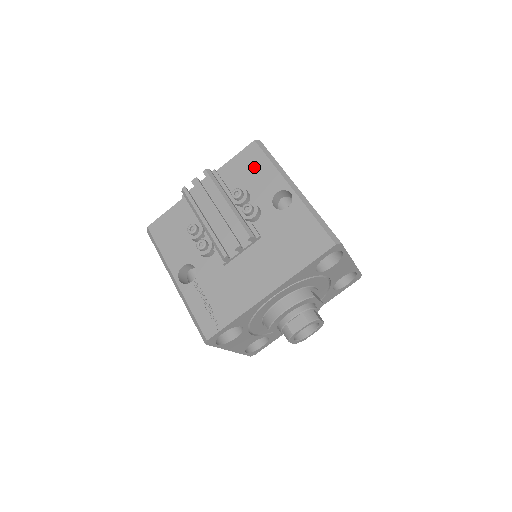
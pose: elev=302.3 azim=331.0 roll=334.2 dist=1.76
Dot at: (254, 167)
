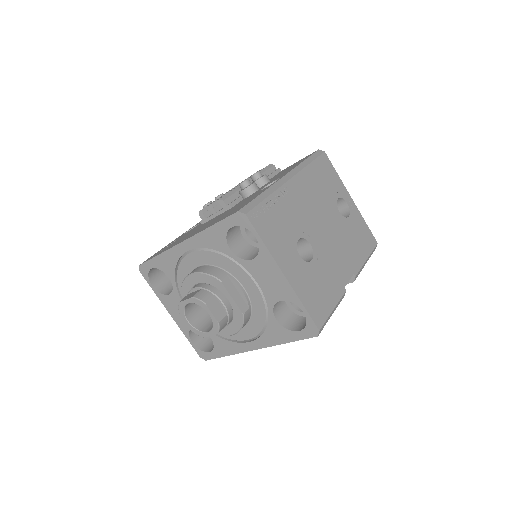
Dot at: occluded
